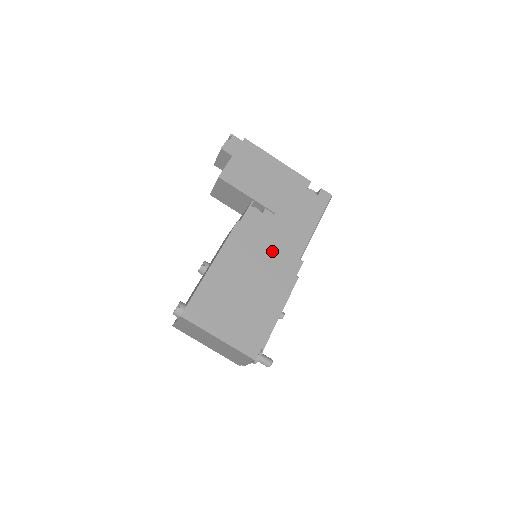
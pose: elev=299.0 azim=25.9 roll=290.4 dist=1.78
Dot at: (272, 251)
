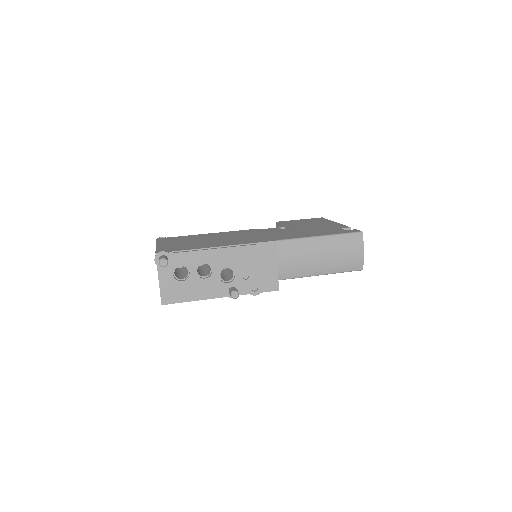
Dot at: (259, 236)
